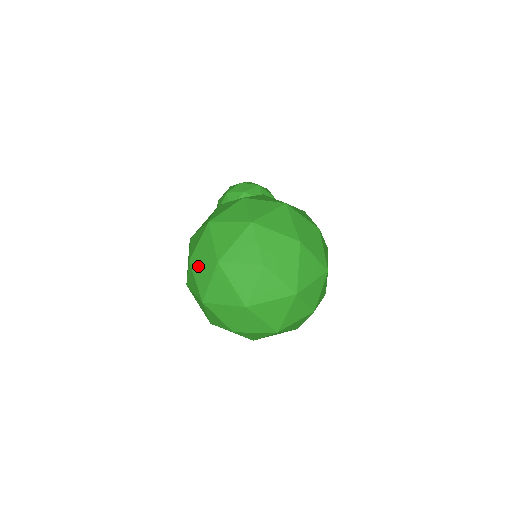
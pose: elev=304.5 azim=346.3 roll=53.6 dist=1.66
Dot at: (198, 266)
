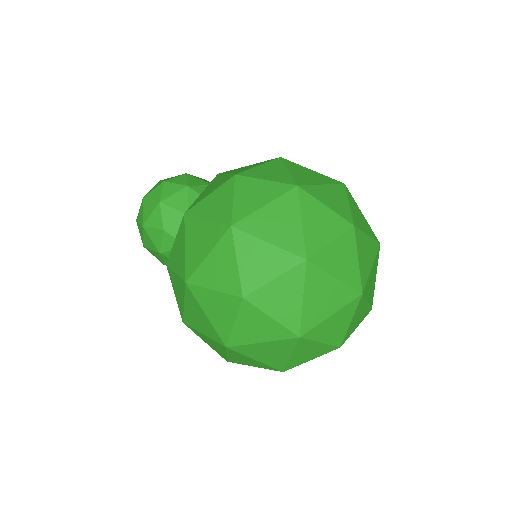
Dot at: (267, 292)
